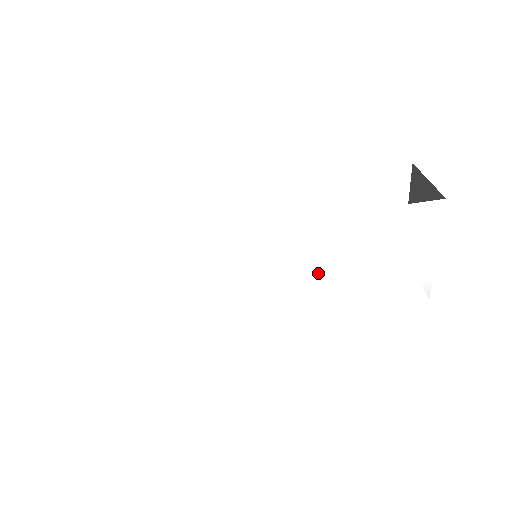
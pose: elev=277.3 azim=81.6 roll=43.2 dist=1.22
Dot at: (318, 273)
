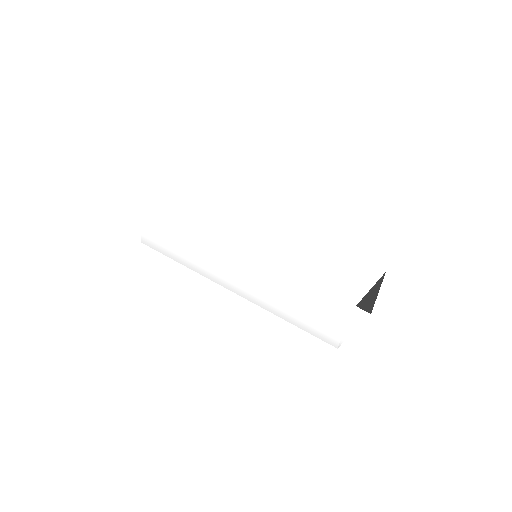
Dot at: (279, 294)
